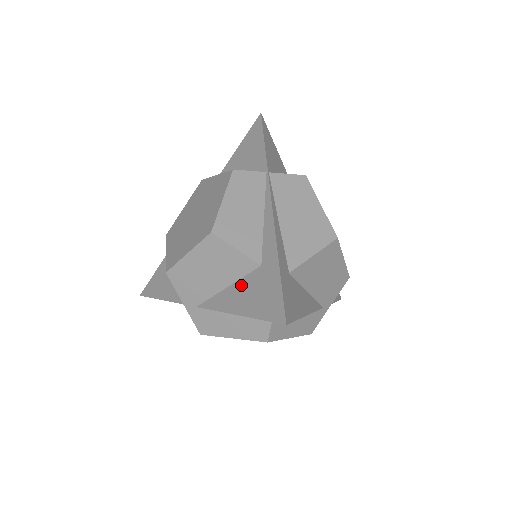
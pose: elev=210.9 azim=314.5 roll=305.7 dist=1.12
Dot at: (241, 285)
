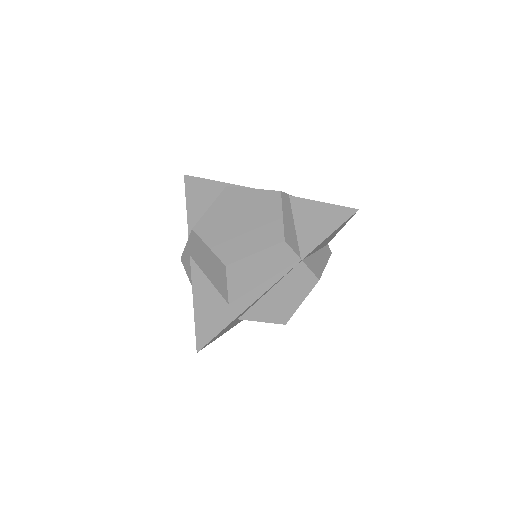
Dot at: (212, 293)
